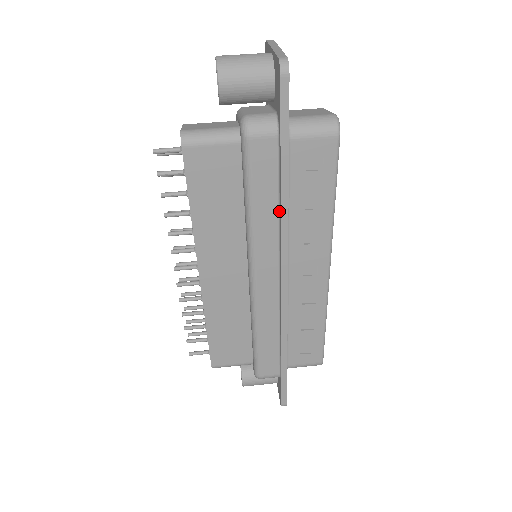
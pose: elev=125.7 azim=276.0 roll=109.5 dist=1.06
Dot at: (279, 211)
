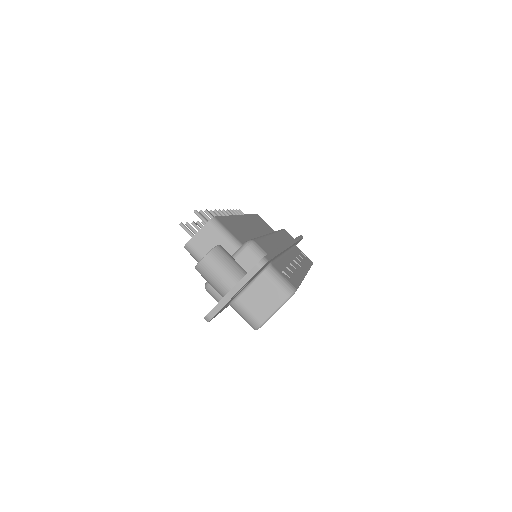
Dot at: occluded
